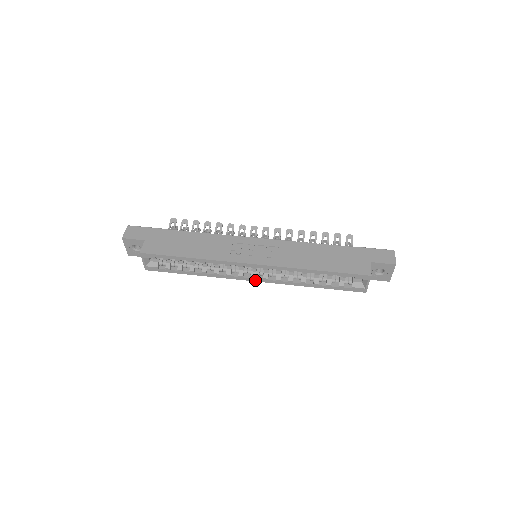
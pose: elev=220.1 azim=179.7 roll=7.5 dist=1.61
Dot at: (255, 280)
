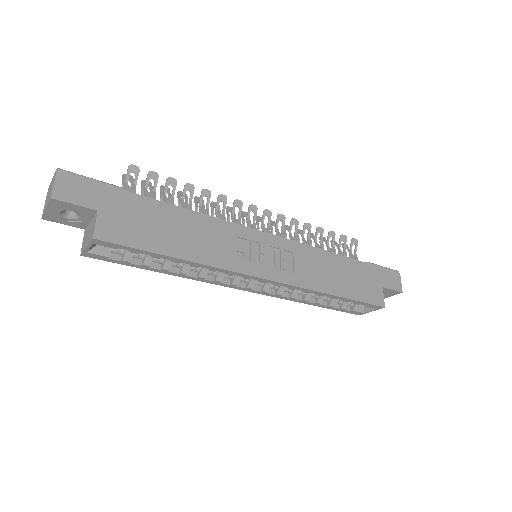
Dot at: (249, 290)
